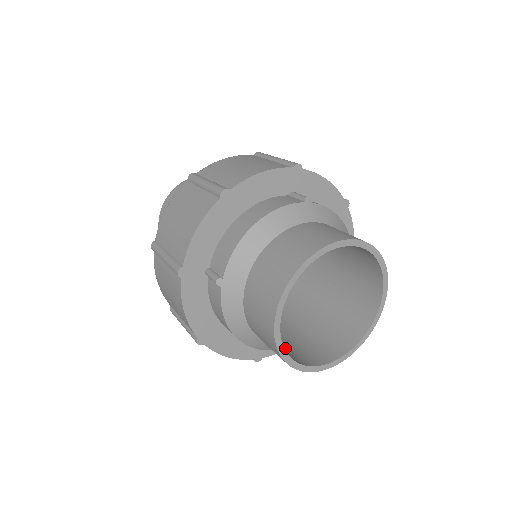
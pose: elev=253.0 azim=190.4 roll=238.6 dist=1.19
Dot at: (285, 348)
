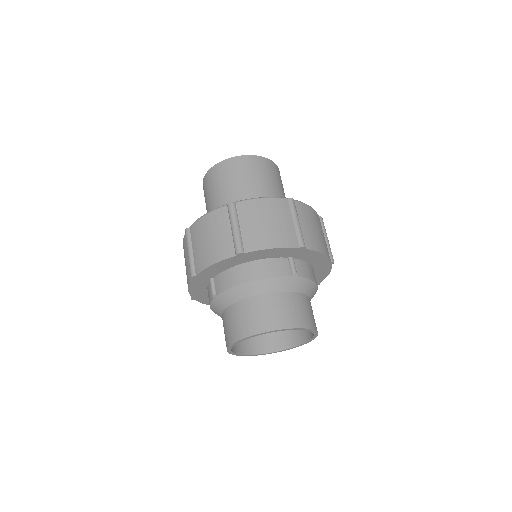
Dot at: occluded
